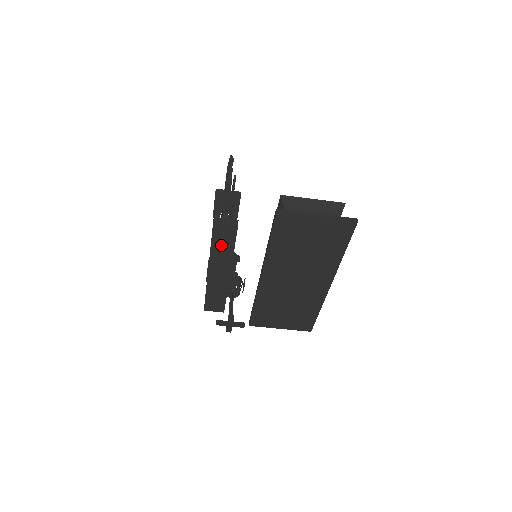
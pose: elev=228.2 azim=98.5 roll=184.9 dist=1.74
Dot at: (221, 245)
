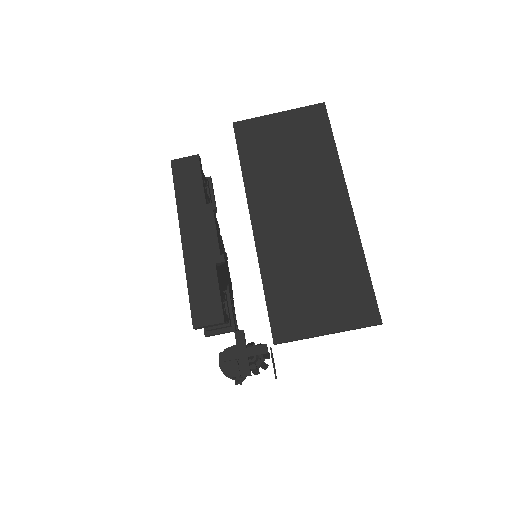
Dot at: (187, 190)
